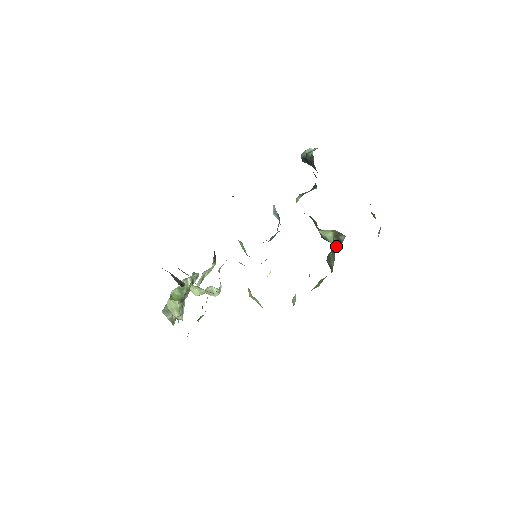
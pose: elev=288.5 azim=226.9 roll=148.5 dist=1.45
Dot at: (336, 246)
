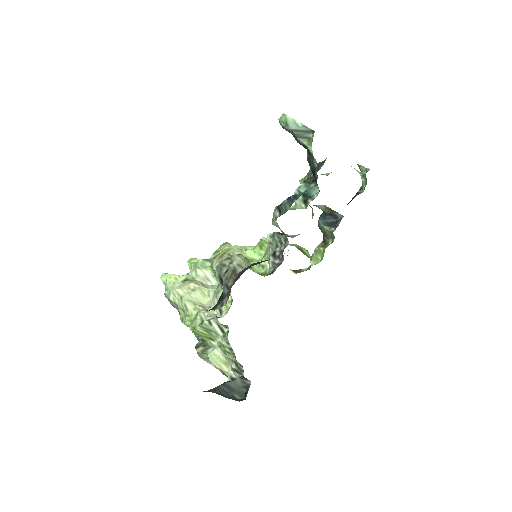
Dot at: (329, 217)
